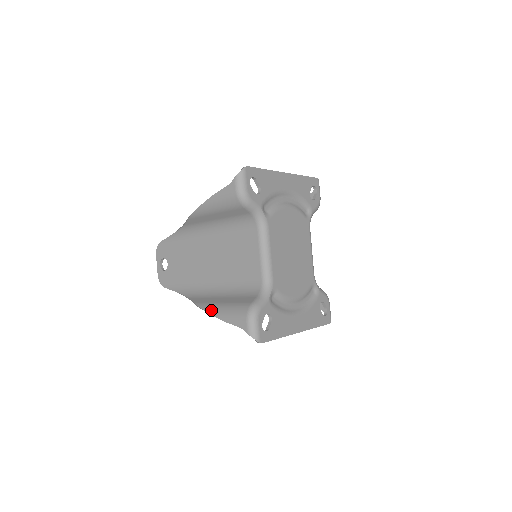
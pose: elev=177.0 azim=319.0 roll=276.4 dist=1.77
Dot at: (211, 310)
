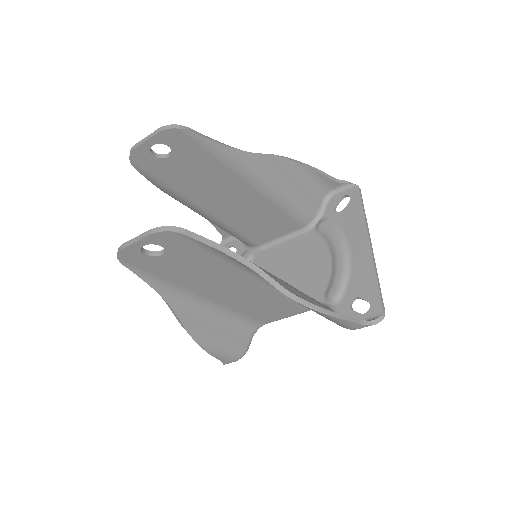
Dot at: (204, 344)
